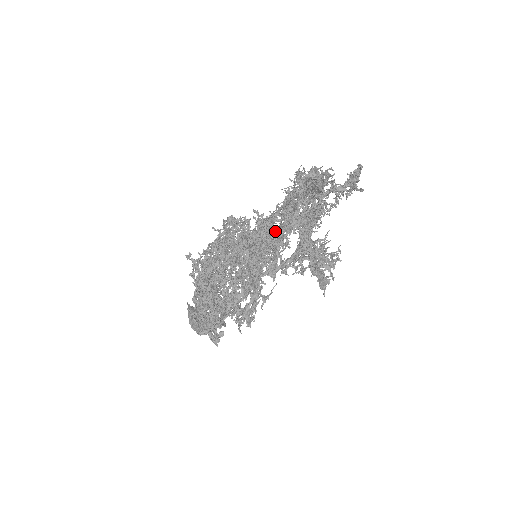
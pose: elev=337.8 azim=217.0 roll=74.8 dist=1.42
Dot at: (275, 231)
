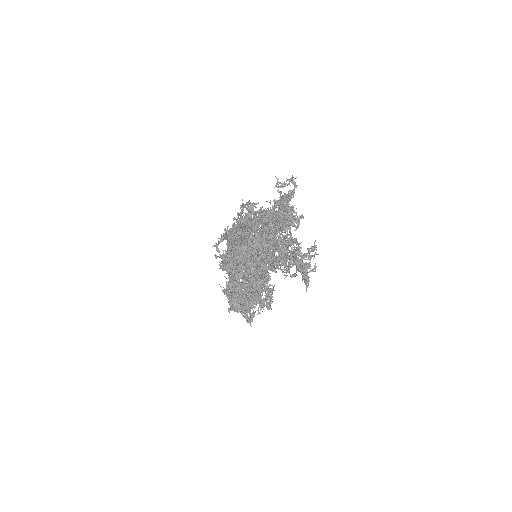
Dot at: (258, 240)
